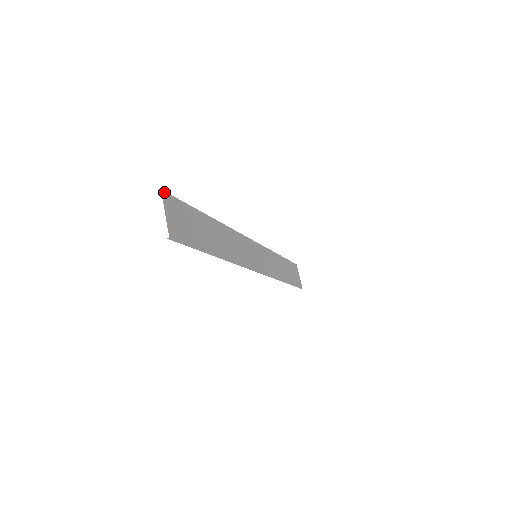
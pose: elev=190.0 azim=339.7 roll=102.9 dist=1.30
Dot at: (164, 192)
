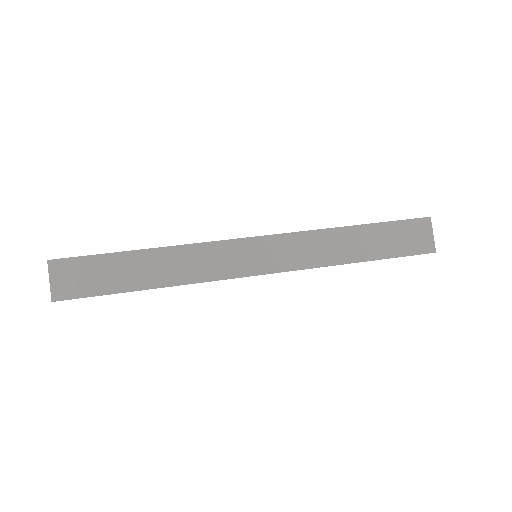
Dot at: (52, 260)
